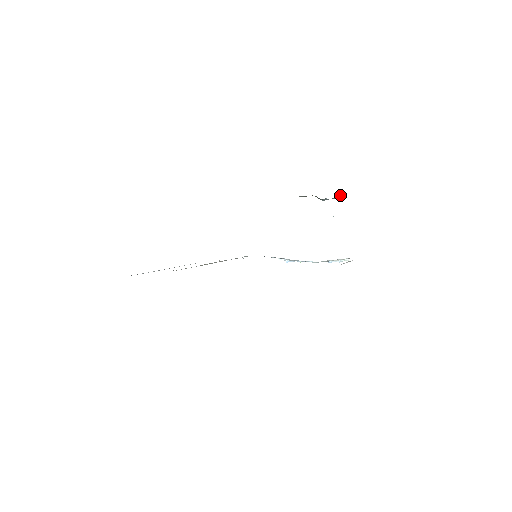
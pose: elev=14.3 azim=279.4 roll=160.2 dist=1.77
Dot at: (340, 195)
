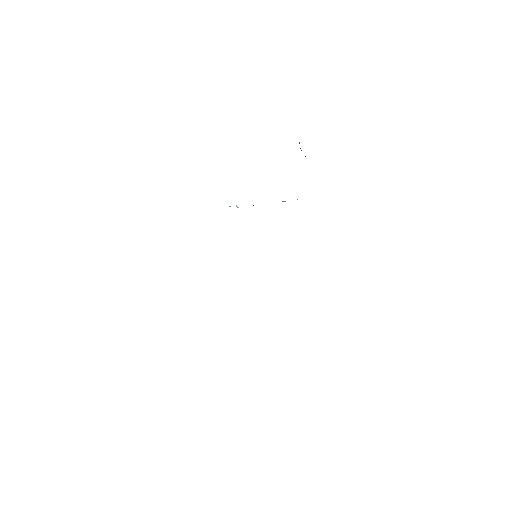
Dot at: occluded
